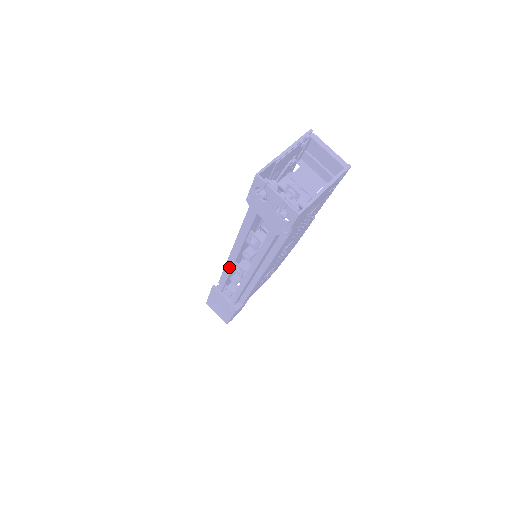
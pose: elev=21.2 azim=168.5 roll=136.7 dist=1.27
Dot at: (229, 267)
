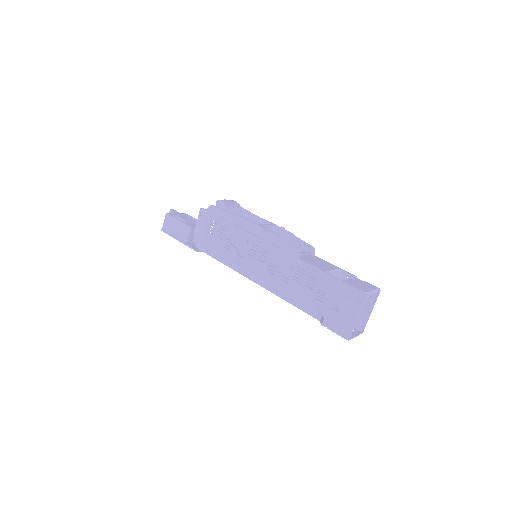
Dot at: (244, 275)
